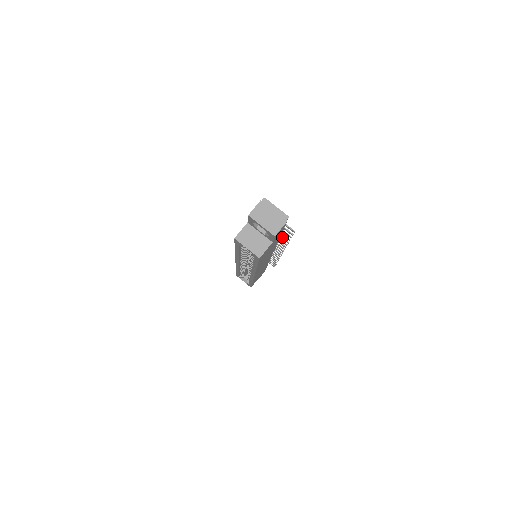
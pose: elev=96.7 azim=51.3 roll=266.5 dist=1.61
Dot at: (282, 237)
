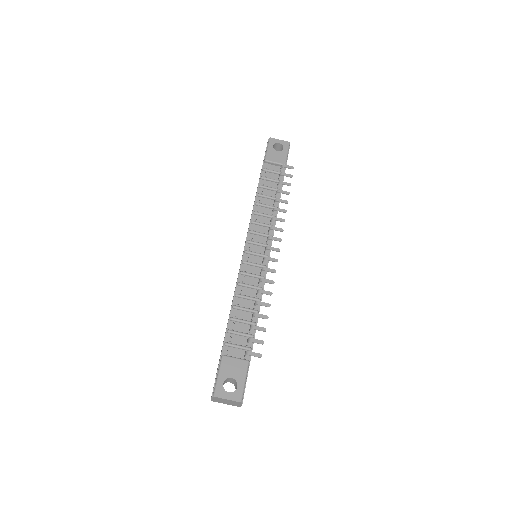
Dot at: (261, 305)
